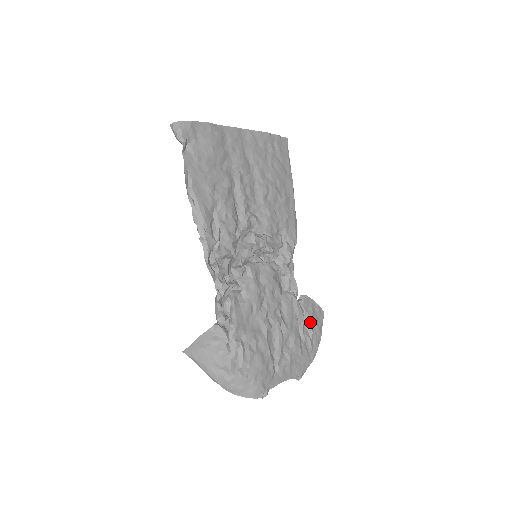
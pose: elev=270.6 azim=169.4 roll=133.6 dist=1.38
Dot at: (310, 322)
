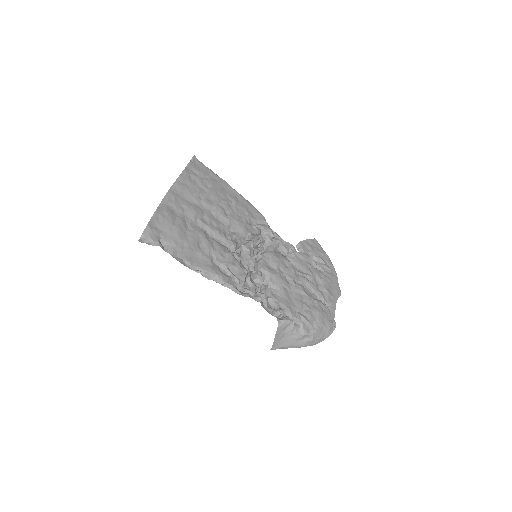
Dot at: (315, 255)
